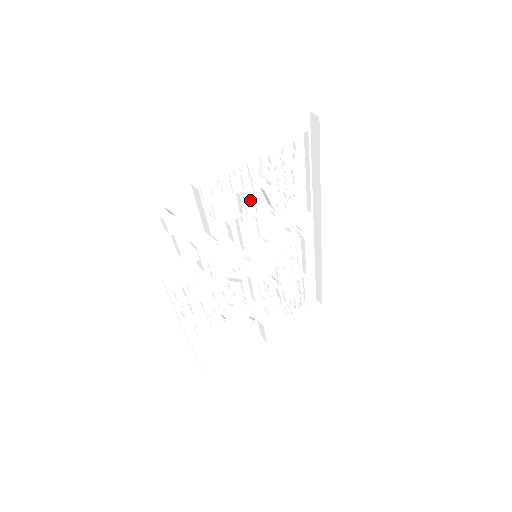
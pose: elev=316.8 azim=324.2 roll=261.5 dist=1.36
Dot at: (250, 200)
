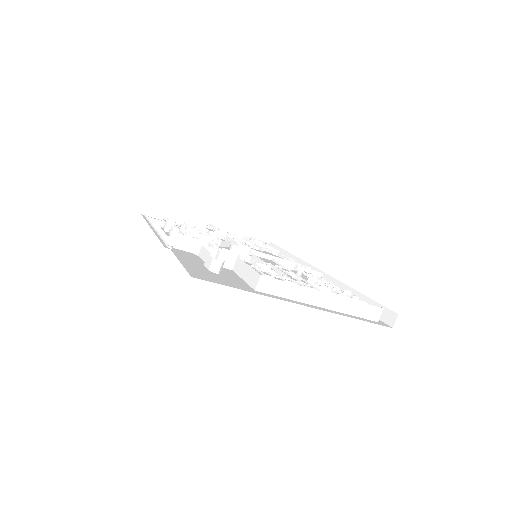
Dot at: occluded
